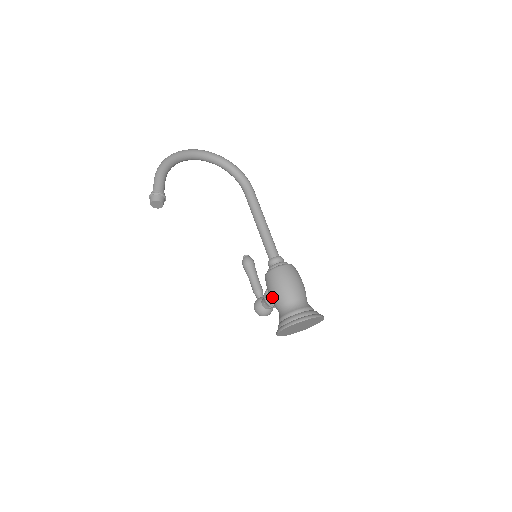
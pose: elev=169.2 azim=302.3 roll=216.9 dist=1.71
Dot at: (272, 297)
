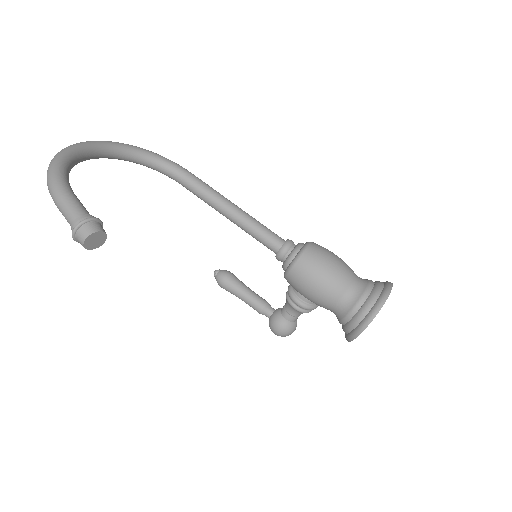
Dot at: (319, 295)
